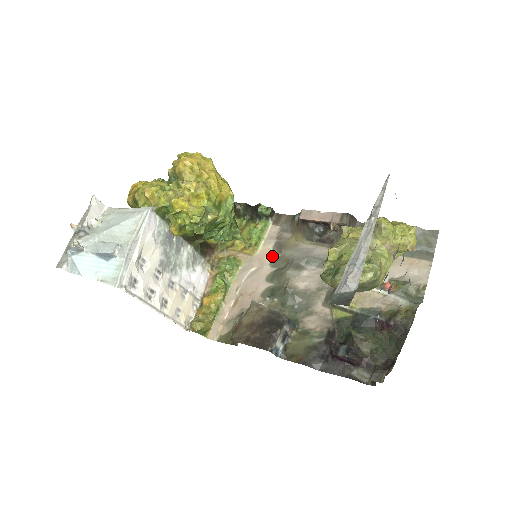
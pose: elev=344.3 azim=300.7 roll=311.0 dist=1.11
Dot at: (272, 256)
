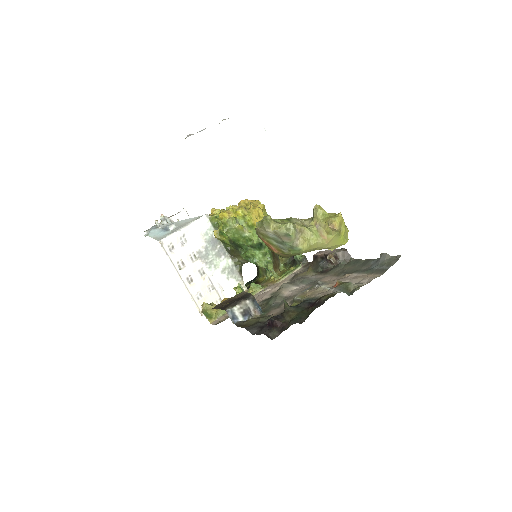
Dot at: (286, 282)
